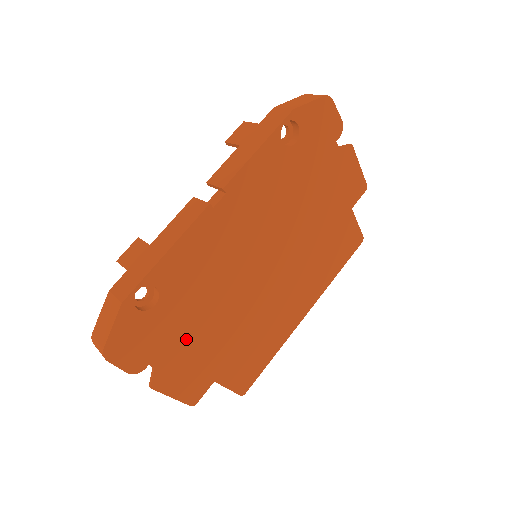
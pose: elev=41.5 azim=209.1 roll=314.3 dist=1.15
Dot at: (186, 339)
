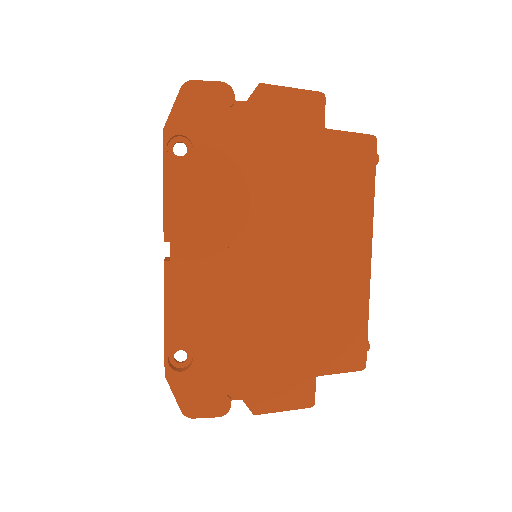
Dot at: (250, 363)
